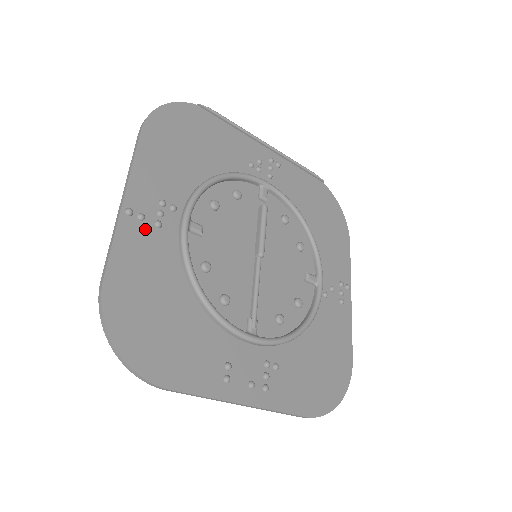
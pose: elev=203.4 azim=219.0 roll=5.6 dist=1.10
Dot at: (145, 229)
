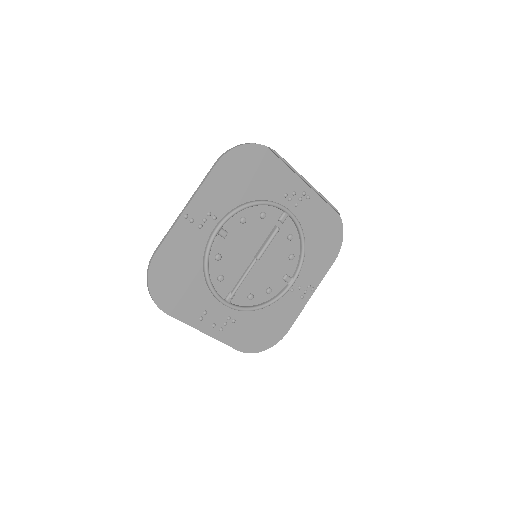
Dot at: (191, 228)
